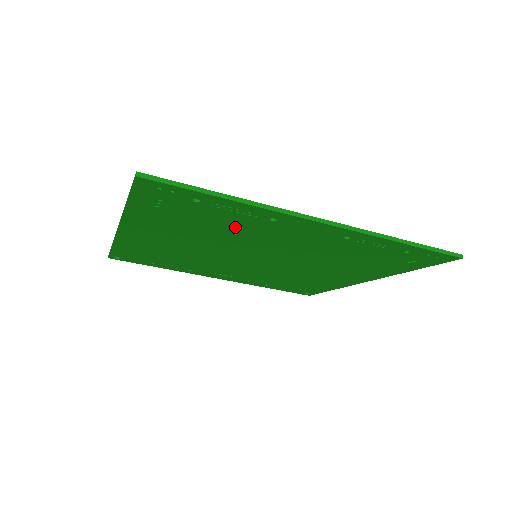
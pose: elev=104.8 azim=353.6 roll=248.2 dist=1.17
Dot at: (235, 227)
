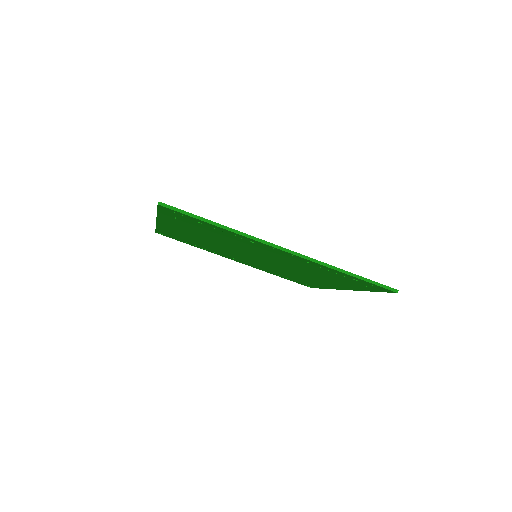
Dot at: (231, 239)
